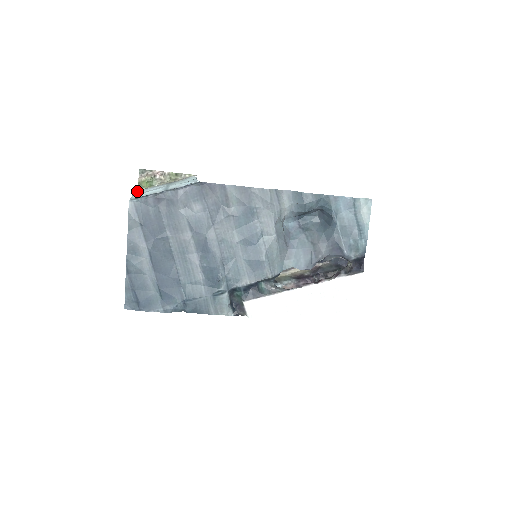
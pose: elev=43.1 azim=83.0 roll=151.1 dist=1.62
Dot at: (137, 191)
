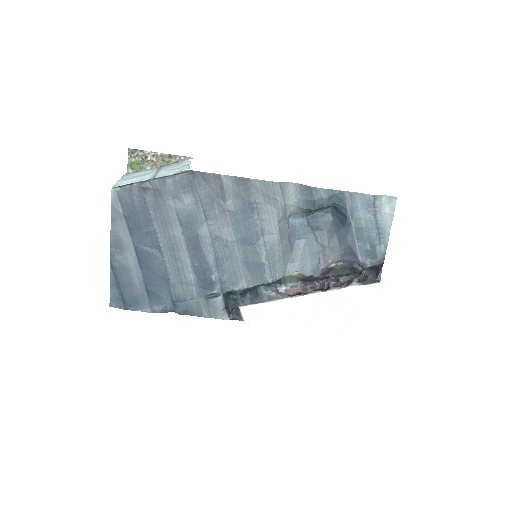
Dot at: (125, 175)
